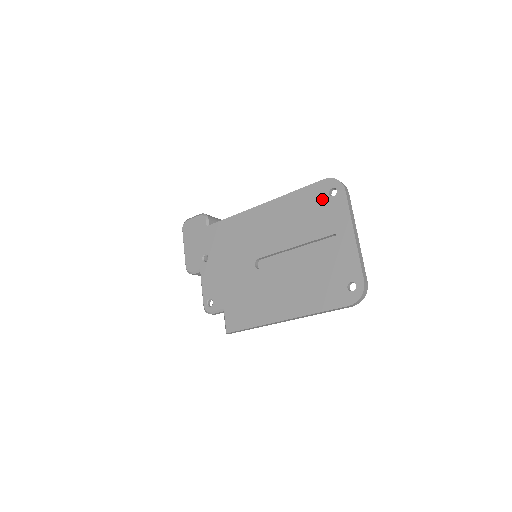
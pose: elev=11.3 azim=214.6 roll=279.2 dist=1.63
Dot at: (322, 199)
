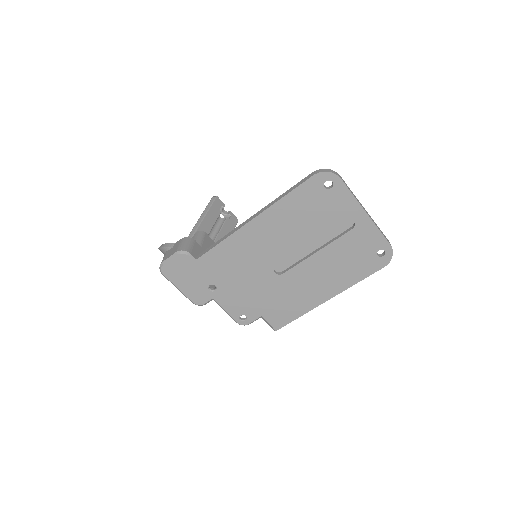
Dot at: (320, 195)
